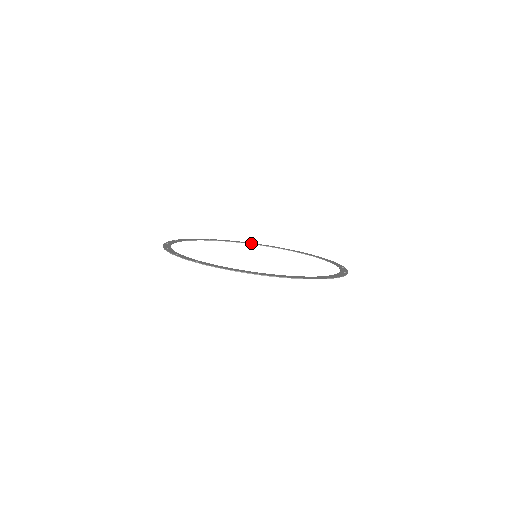
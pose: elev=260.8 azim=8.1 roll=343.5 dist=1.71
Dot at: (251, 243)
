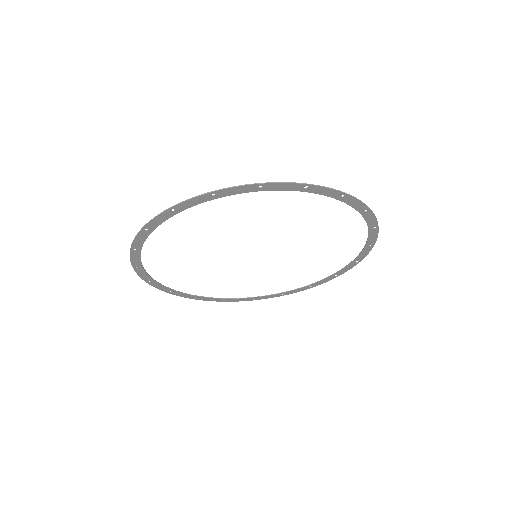
Dot at: (220, 299)
